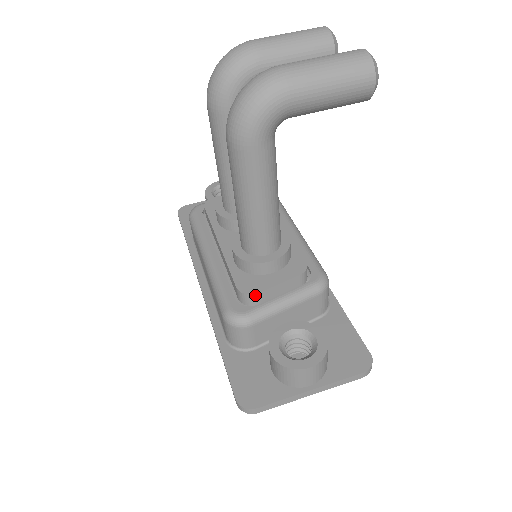
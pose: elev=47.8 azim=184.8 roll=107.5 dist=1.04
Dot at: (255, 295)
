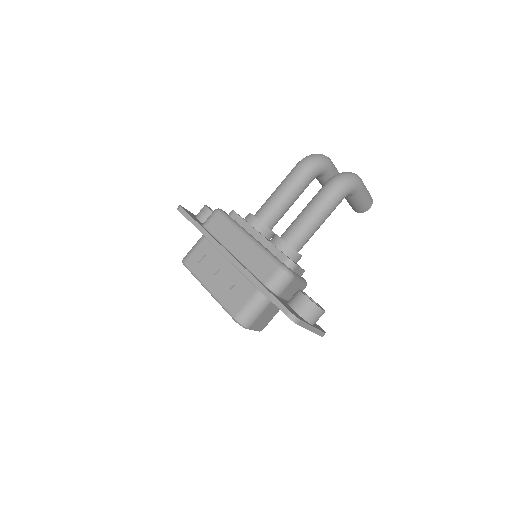
Dot at: (296, 265)
